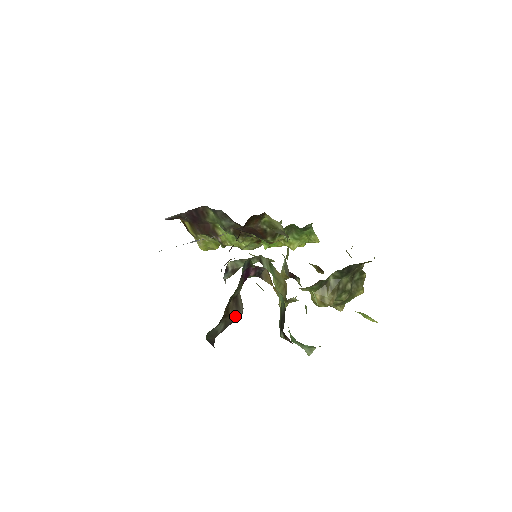
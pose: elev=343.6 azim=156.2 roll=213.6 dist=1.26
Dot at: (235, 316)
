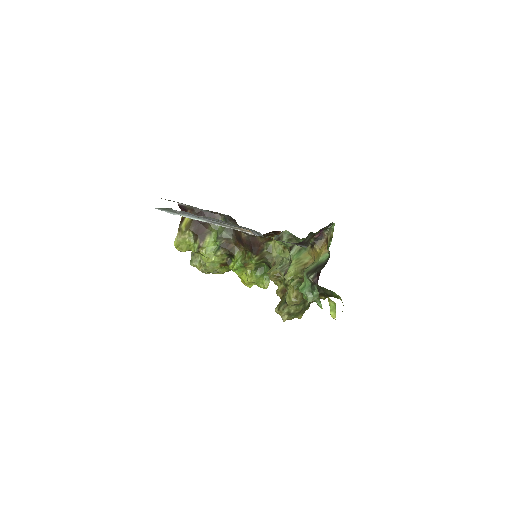
Dot at: (309, 243)
